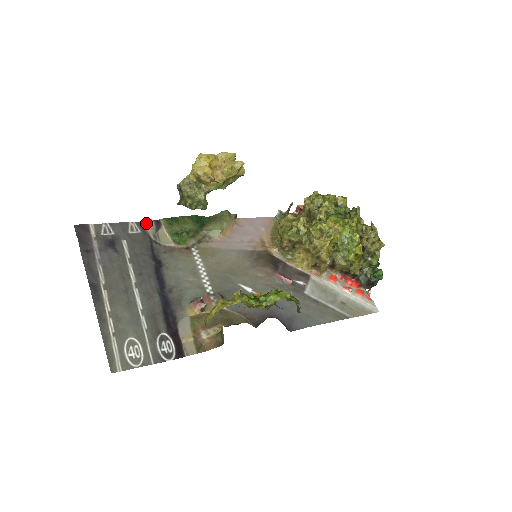
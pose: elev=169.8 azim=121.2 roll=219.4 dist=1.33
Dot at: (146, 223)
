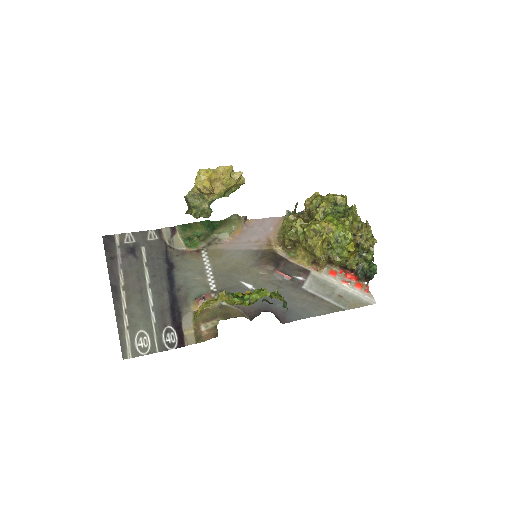
Dot at: (163, 230)
